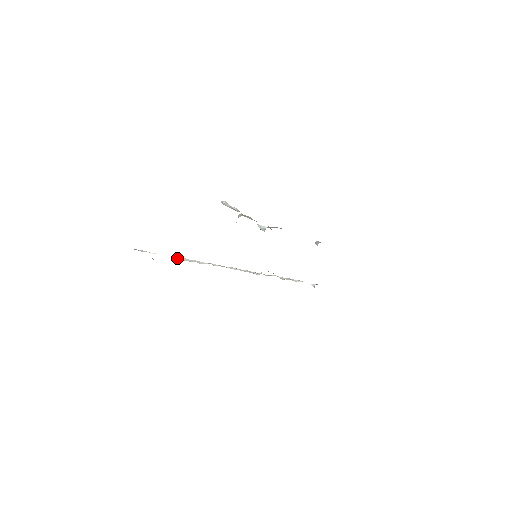
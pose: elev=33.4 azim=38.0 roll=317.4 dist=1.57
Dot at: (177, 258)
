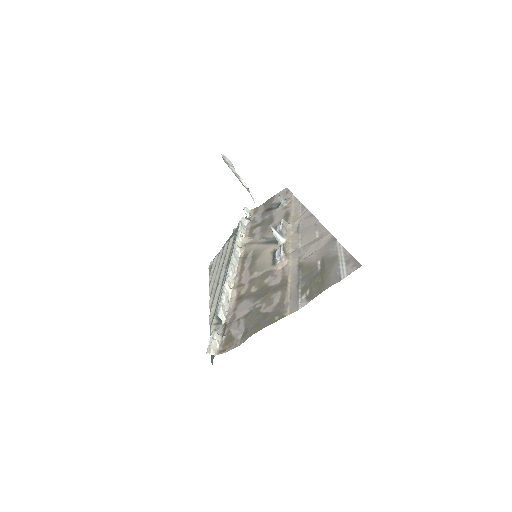
Dot at: (222, 316)
